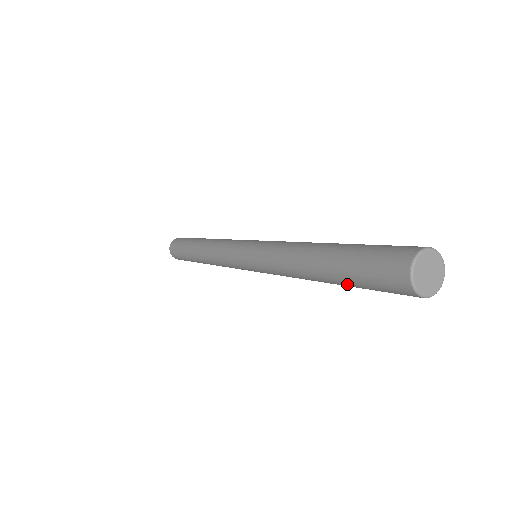
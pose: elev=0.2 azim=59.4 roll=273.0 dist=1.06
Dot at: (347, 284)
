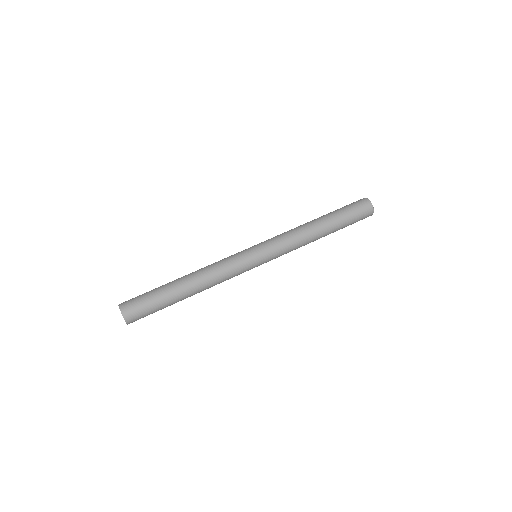
Dot at: (340, 221)
